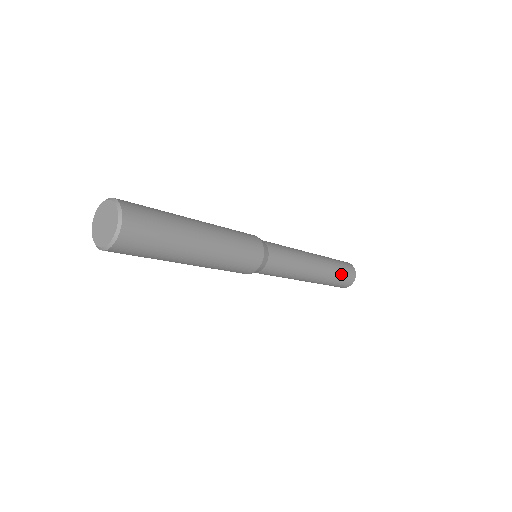
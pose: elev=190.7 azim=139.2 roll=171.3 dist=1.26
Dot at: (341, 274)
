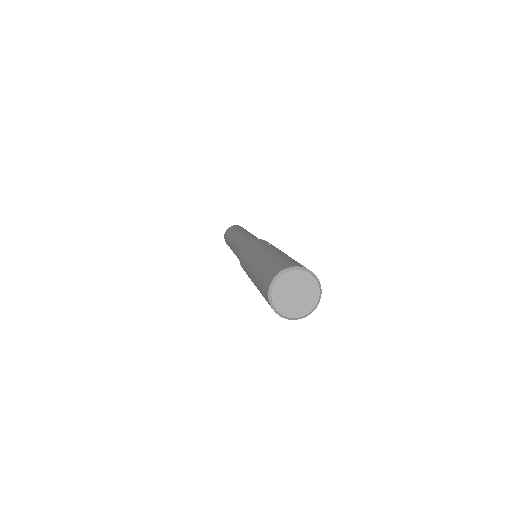
Dot at: occluded
